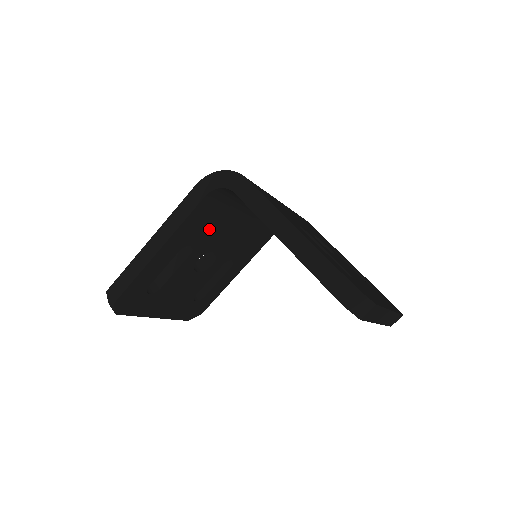
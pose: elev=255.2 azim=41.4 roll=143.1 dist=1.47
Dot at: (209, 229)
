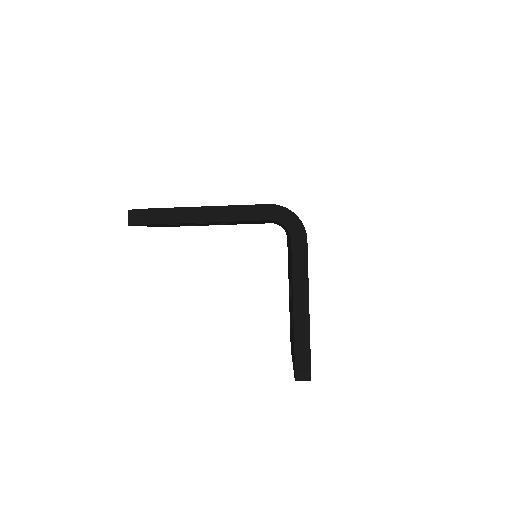
Dot at: occluded
